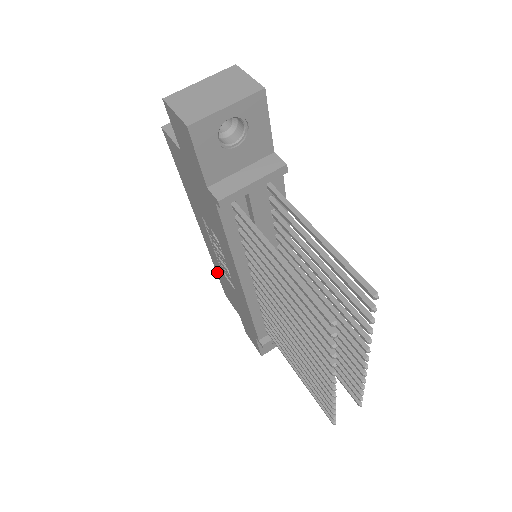
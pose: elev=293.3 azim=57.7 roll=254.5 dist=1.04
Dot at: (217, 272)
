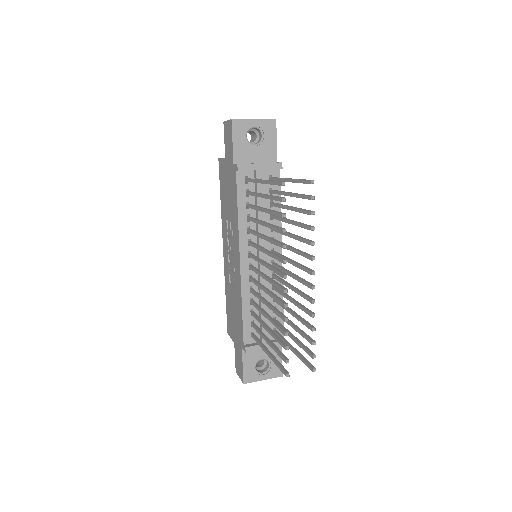
Dot at: (226, 298)
